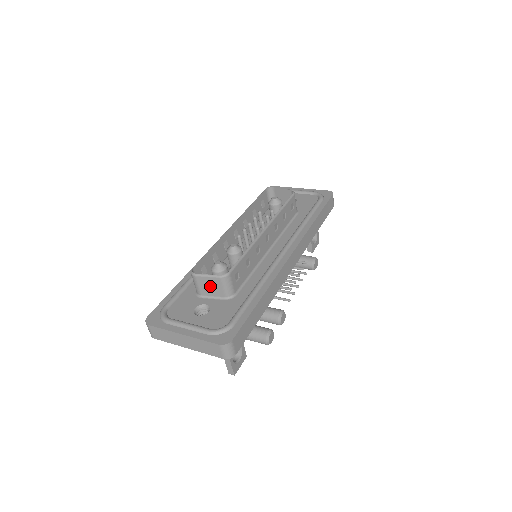
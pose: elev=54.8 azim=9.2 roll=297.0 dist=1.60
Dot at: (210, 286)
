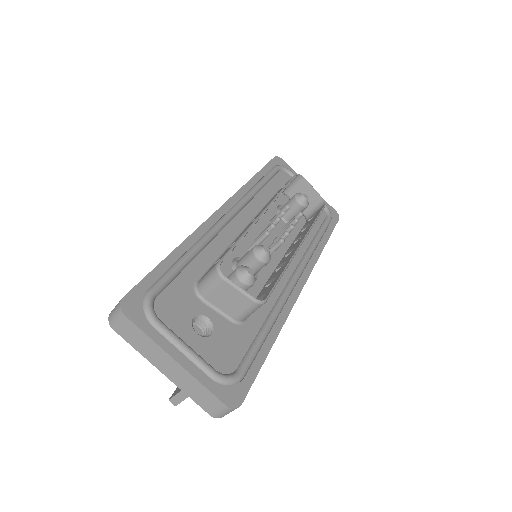
Dot at: (229, 299)
